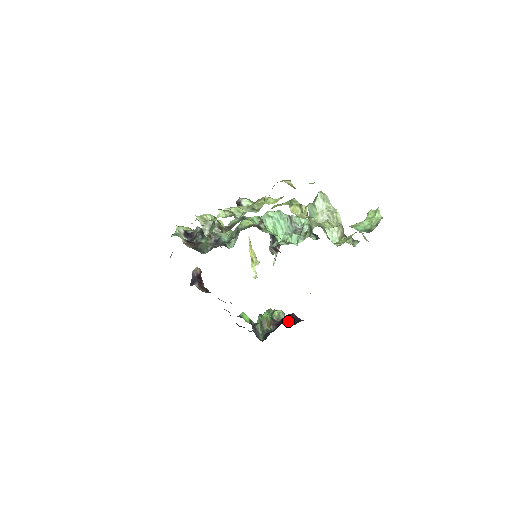
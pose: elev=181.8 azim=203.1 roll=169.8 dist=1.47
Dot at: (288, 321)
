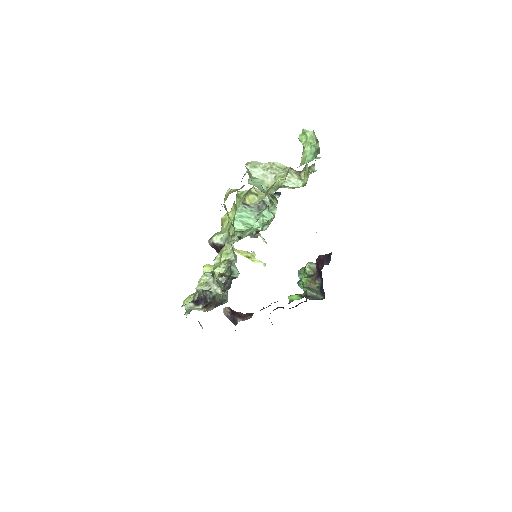
Dot at: (323, 265)
